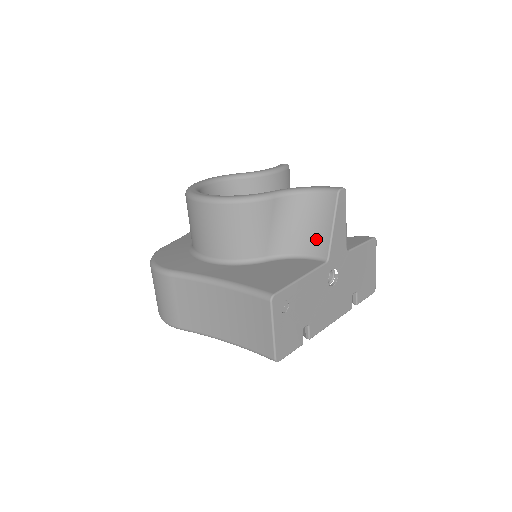
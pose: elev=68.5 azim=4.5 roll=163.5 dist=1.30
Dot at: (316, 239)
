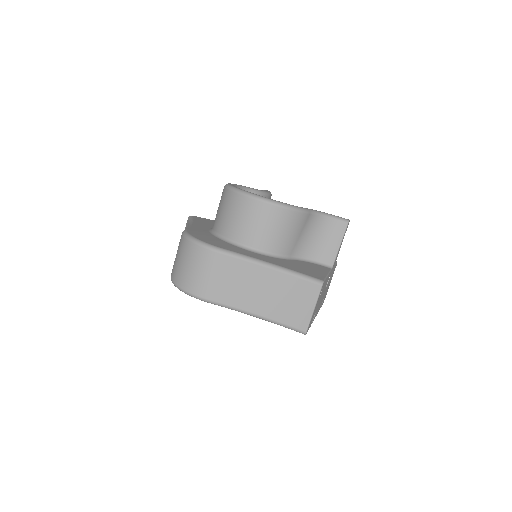
Dot at: (325, 251)
